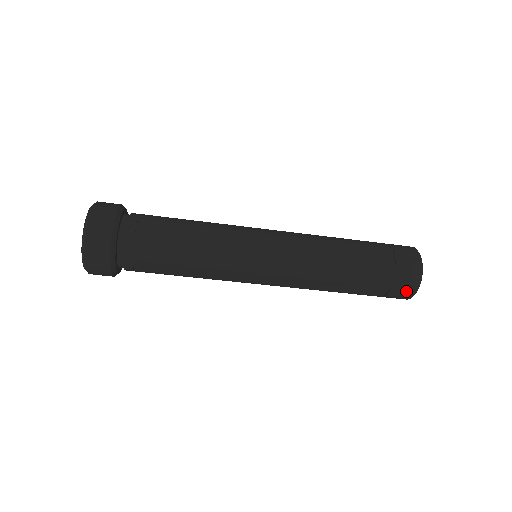
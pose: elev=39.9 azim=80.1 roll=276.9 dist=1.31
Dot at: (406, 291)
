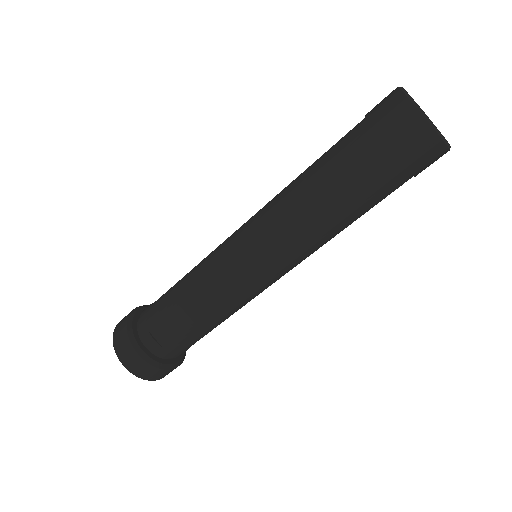
Dot at: (435, 160)
